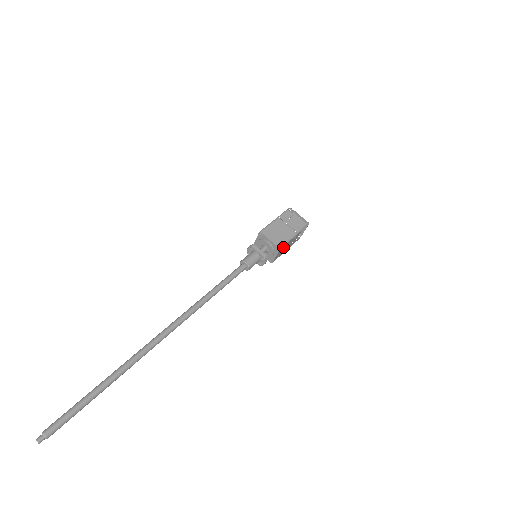
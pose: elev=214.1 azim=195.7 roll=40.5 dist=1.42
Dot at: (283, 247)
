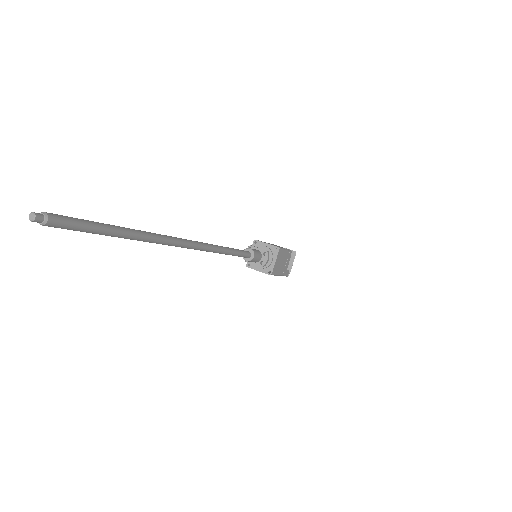
Dot at: (281, 253)
